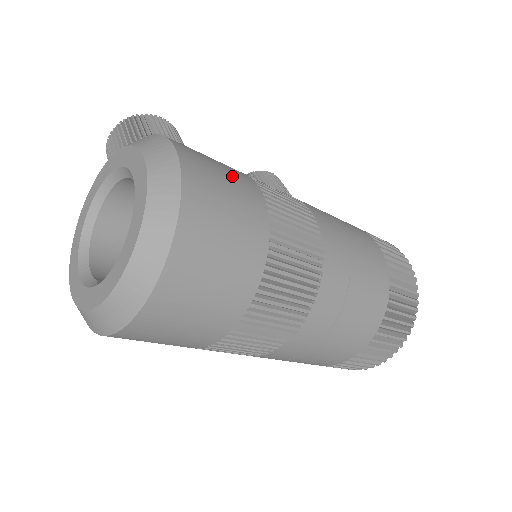
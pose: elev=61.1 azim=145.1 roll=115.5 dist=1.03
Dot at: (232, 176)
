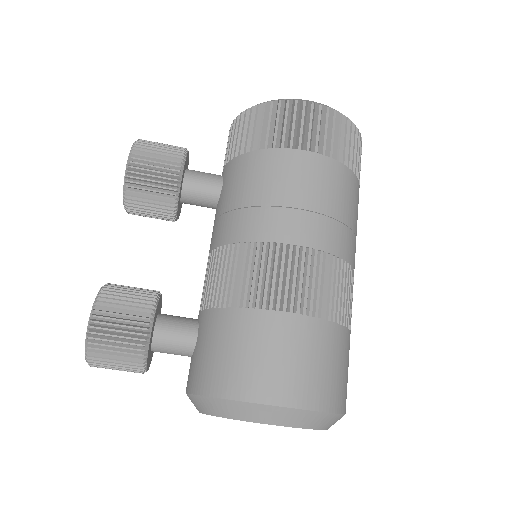
Dot at: (291, 347)
